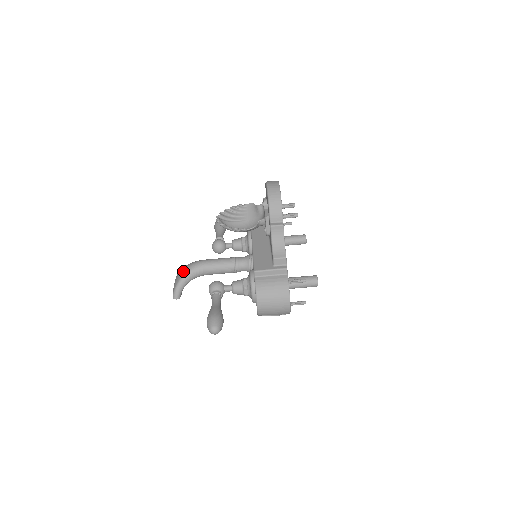
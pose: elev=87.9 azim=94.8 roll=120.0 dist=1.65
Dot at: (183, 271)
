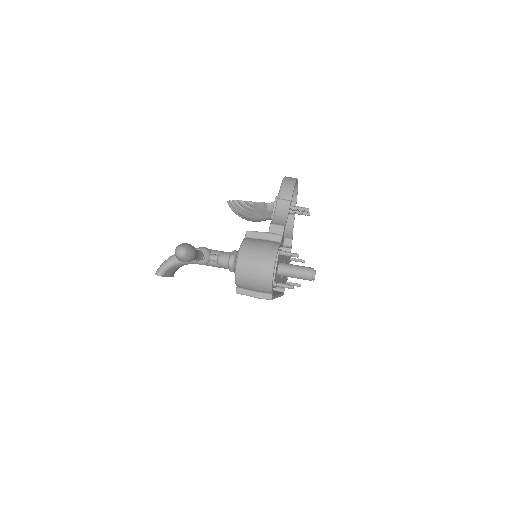
Dot at: occluded
